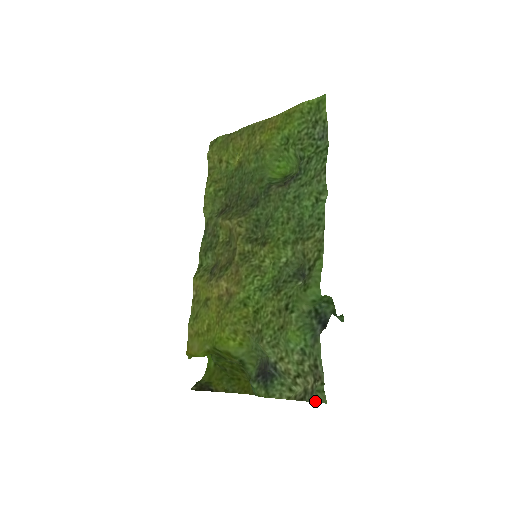
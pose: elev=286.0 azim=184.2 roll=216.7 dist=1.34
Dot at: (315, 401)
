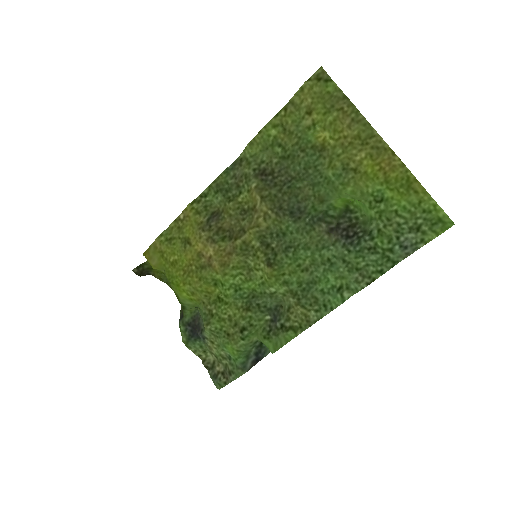
Dot at: (213, 382)
